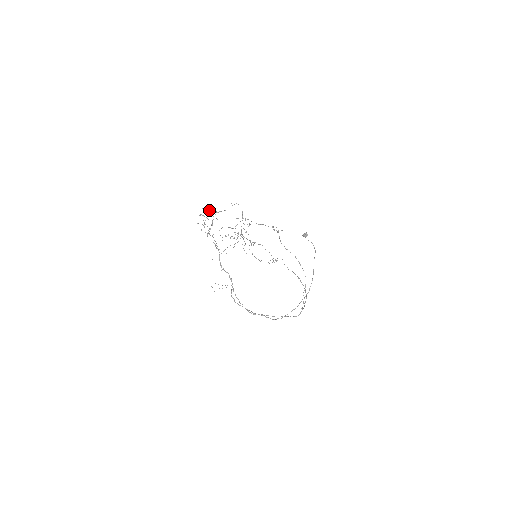
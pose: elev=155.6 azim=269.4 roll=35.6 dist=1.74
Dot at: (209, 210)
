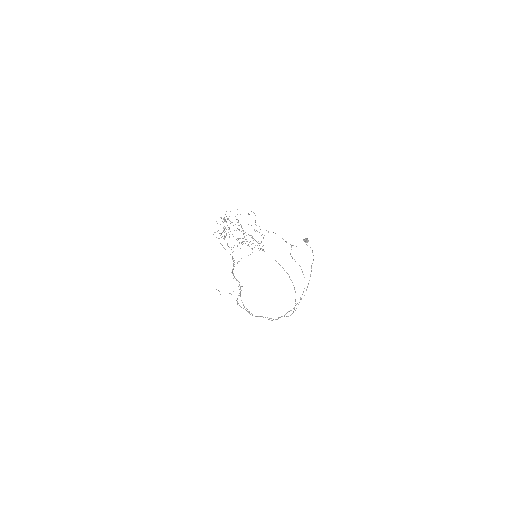
Dot at: occluded
